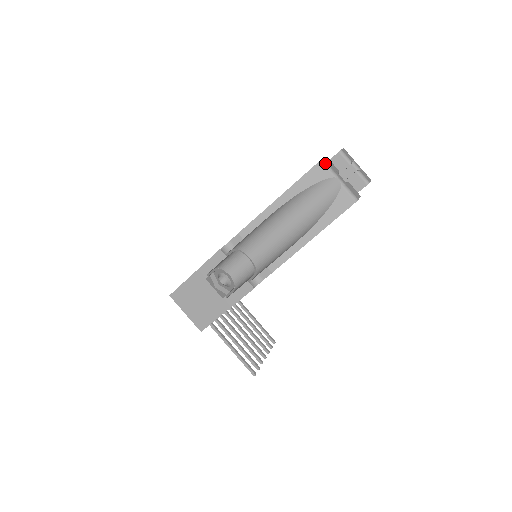
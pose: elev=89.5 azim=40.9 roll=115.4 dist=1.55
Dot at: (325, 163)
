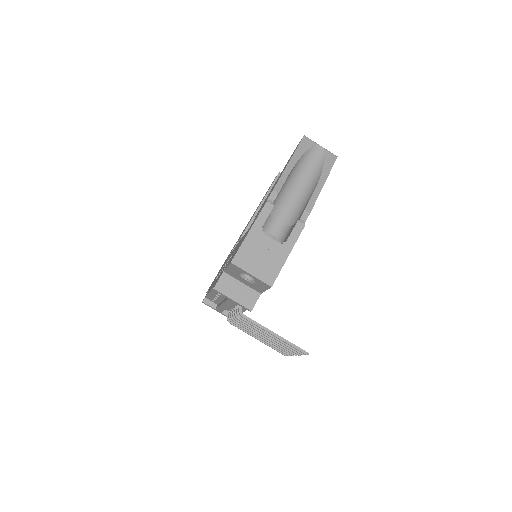
Dot at: (307, 137)
